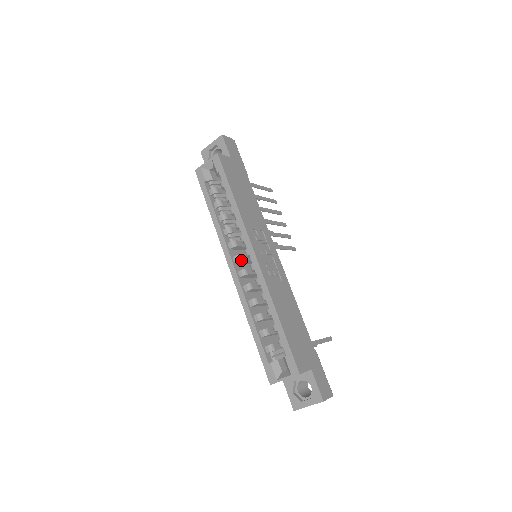
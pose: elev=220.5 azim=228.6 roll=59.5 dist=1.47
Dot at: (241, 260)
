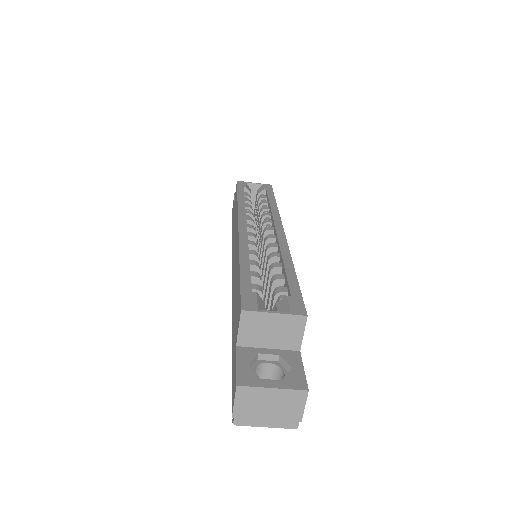
Dot at: (254, 231)
